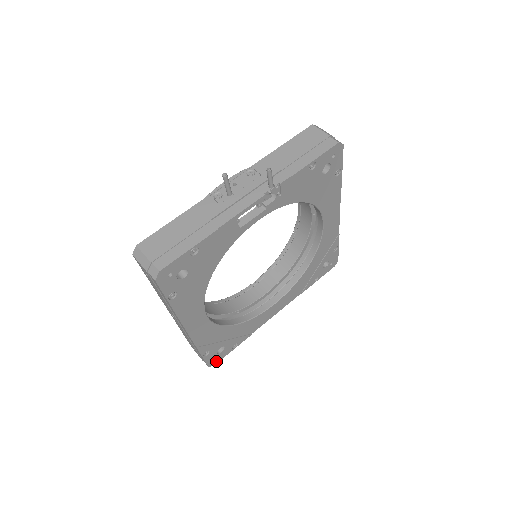
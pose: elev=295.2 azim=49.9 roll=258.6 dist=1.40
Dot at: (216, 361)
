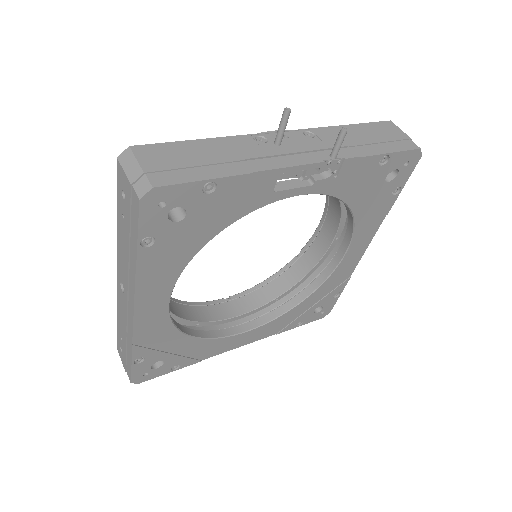
Dot at: (144, 378)
